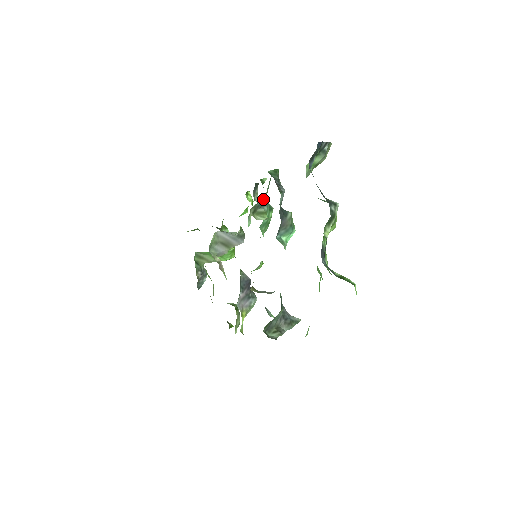
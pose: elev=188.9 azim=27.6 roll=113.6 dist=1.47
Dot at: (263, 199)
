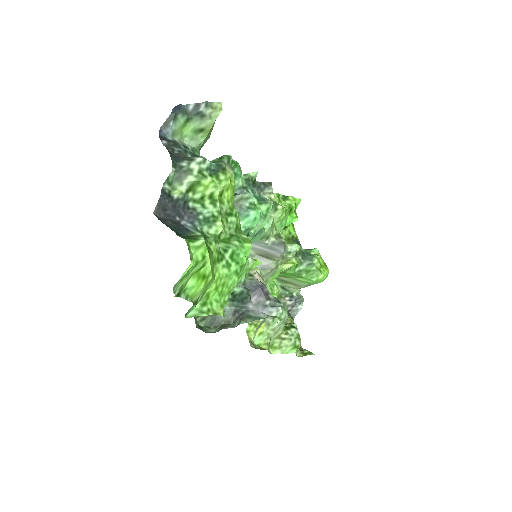
Dot at: (238, 192)
